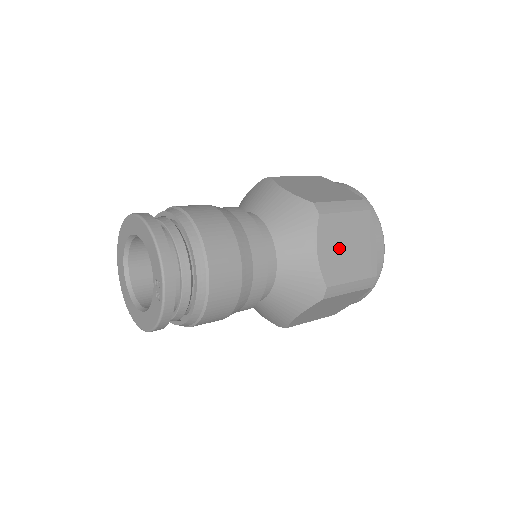
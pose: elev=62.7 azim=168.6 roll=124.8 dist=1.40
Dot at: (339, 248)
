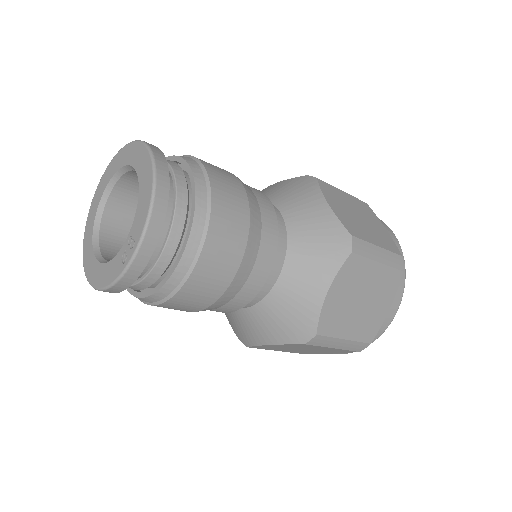
Dot at: (351, 298)
